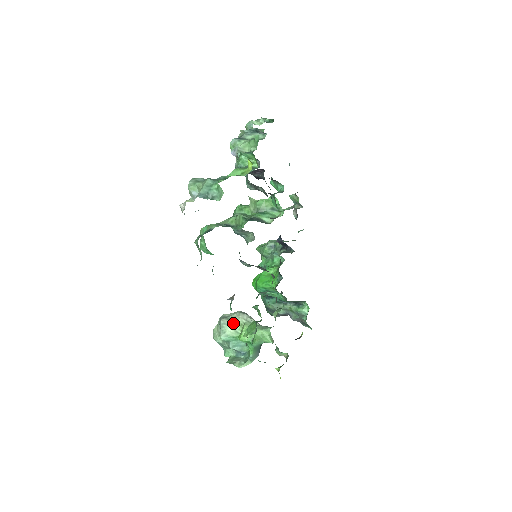
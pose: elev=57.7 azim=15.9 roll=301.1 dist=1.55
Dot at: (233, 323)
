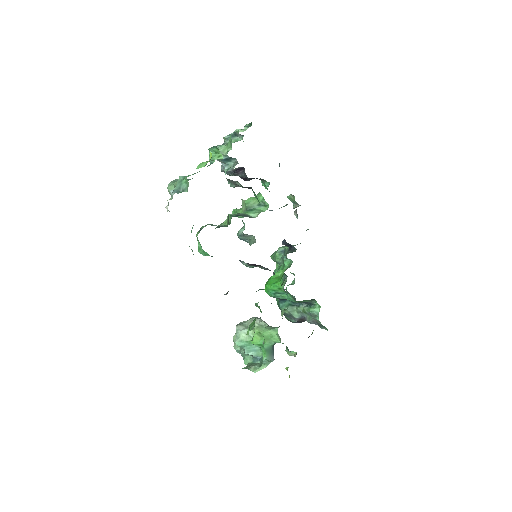
Dot at: (247, 328)
